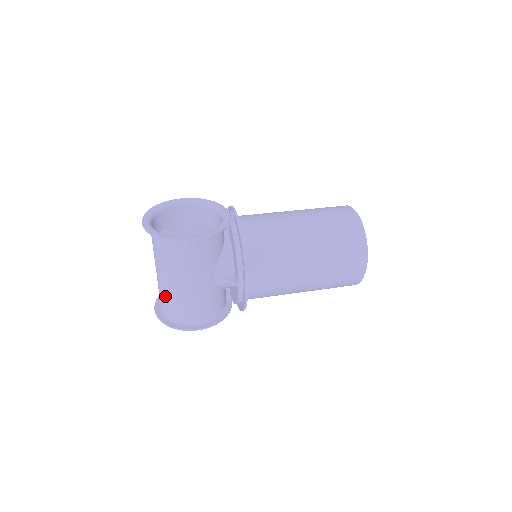
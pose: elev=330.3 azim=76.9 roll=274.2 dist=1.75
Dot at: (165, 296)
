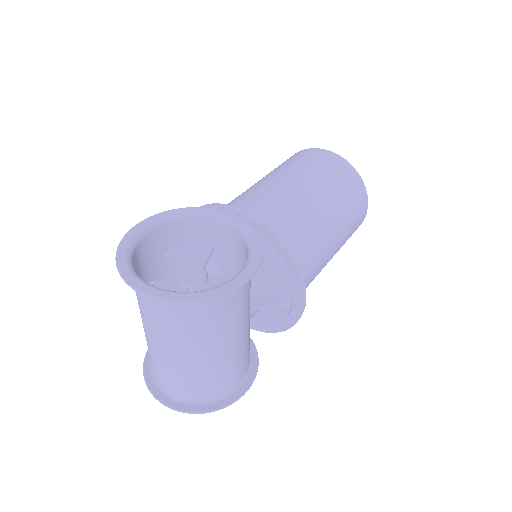
Dot at: (193, 377)
